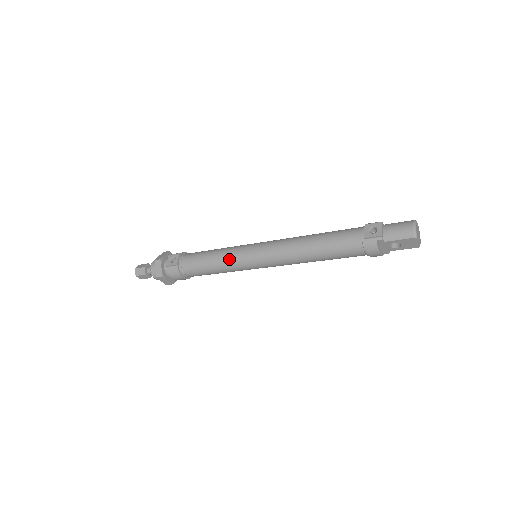
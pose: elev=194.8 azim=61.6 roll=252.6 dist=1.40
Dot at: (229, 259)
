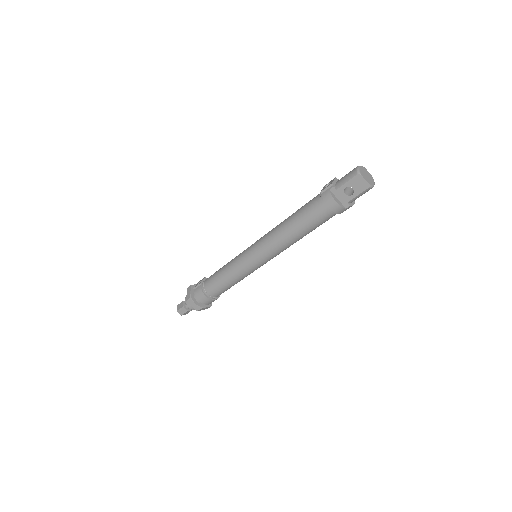
Dot at: (234, 262)
